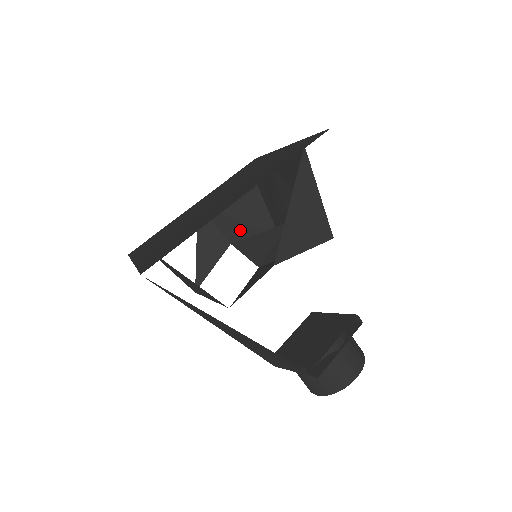
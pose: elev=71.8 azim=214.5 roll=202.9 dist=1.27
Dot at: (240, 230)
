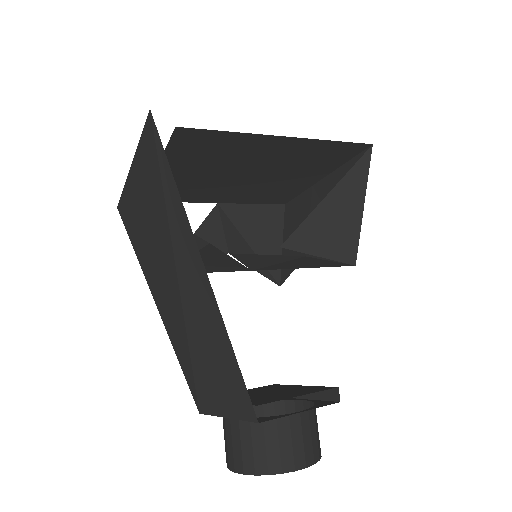
Dot at: (245, 250)
